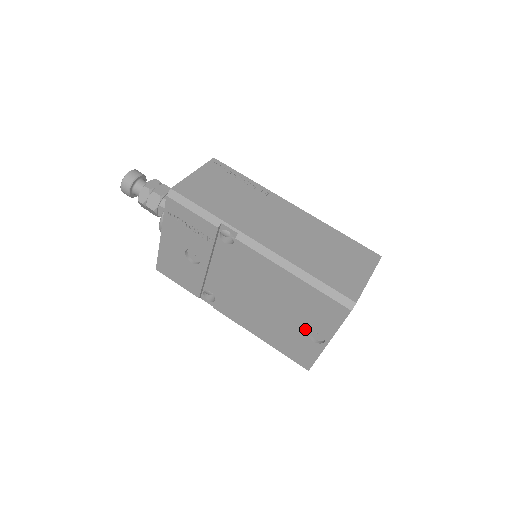
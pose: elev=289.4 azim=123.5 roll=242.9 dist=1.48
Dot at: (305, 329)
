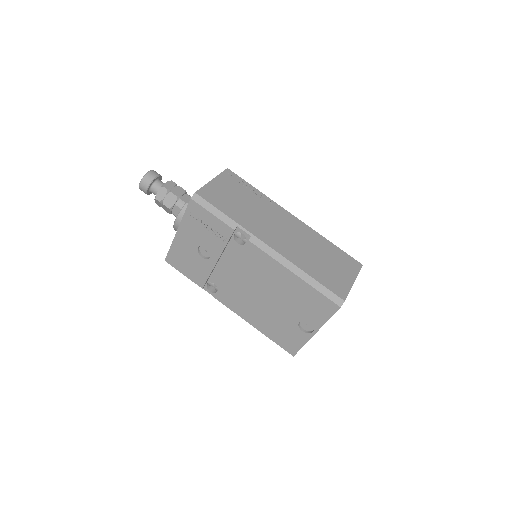
Dot at: (297, 320)
